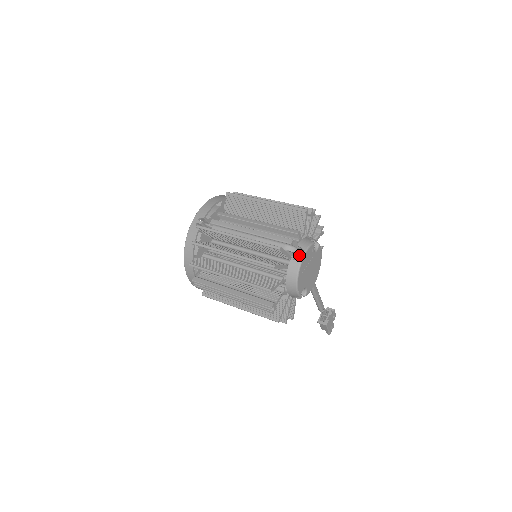
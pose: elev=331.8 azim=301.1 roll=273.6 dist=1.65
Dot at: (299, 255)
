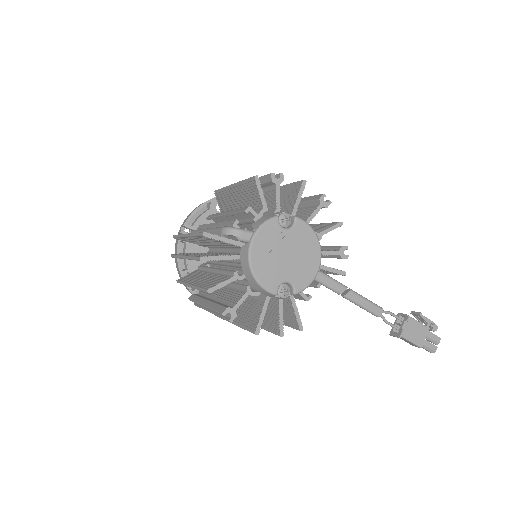
Dot at: (244, 237)
